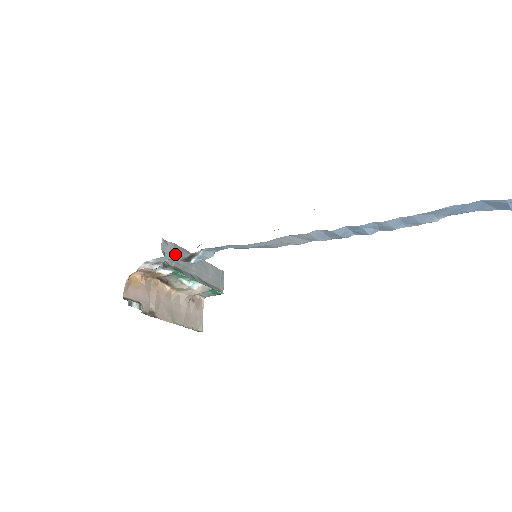
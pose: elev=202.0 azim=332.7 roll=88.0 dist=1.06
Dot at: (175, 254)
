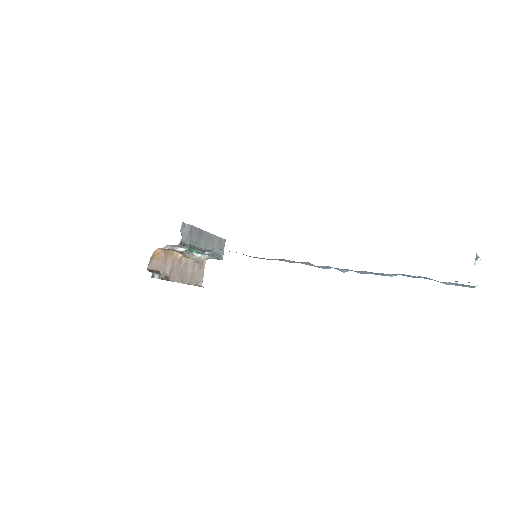
Dot at: (190, 234)
